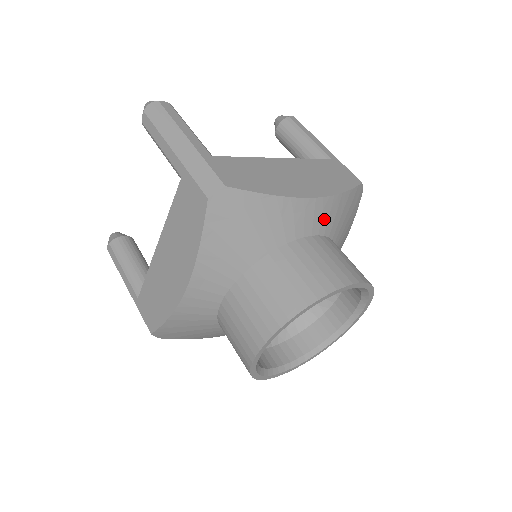
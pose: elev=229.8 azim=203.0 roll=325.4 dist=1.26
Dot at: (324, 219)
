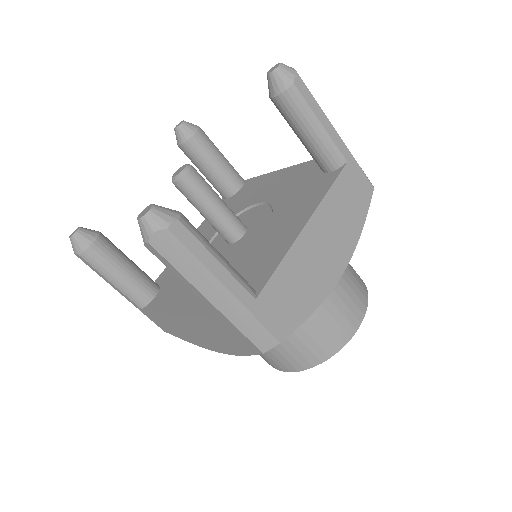
Dot at: occluded
